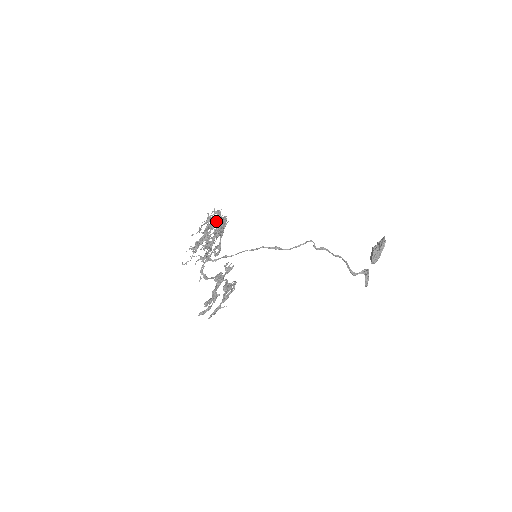
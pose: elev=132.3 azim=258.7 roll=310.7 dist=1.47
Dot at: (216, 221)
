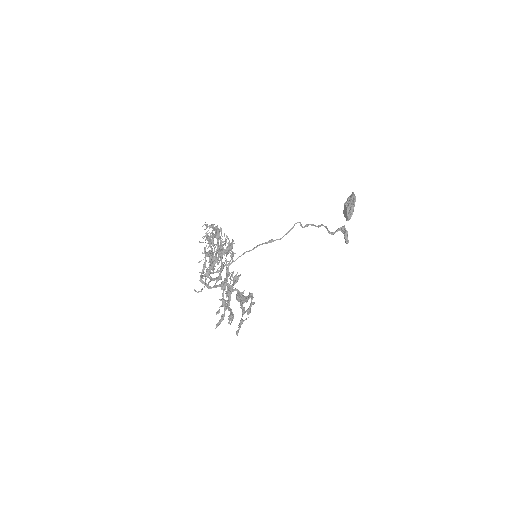
Dot at: occluded
